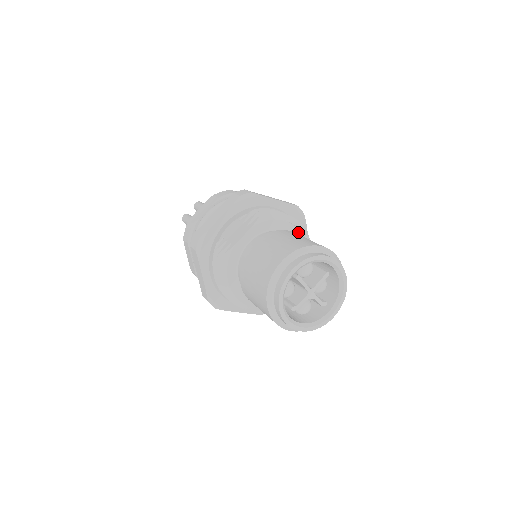
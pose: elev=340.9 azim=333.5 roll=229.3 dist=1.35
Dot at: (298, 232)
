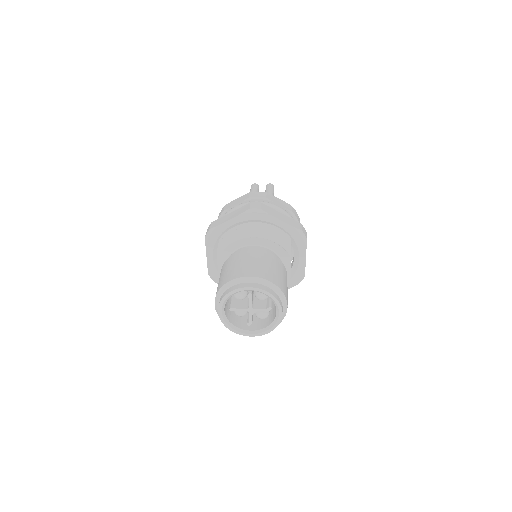
Dot at: (252, 239)
